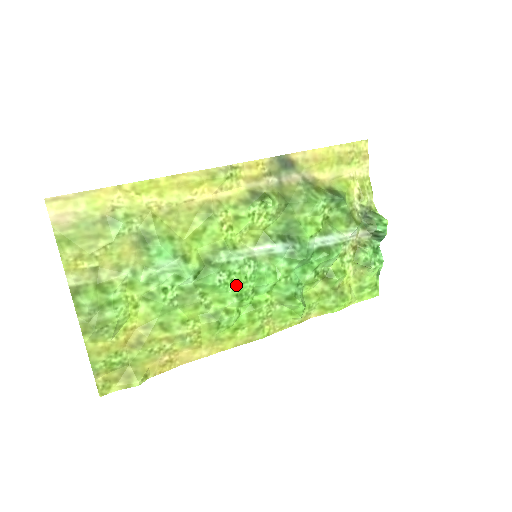
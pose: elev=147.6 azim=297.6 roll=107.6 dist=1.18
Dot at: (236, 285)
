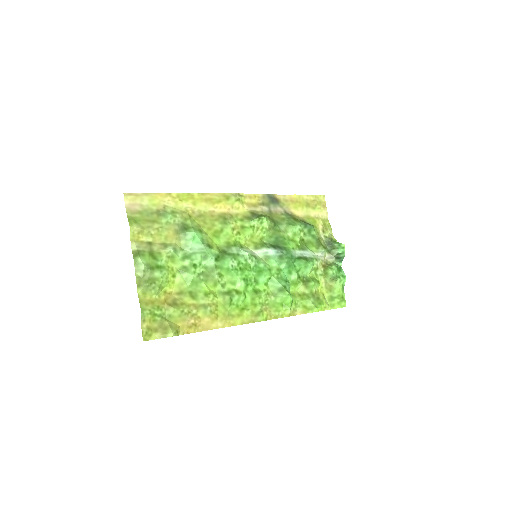
Dot at: (243, 271)
